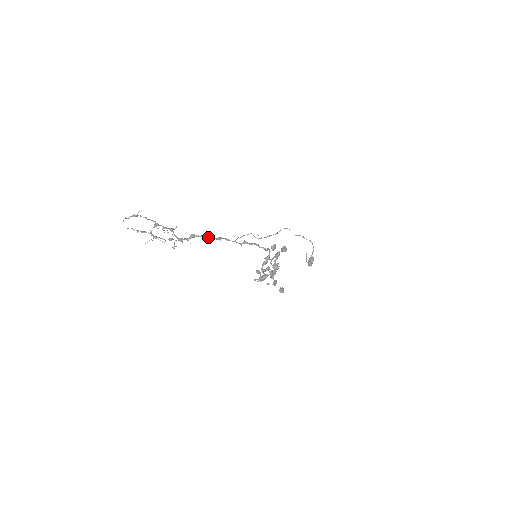
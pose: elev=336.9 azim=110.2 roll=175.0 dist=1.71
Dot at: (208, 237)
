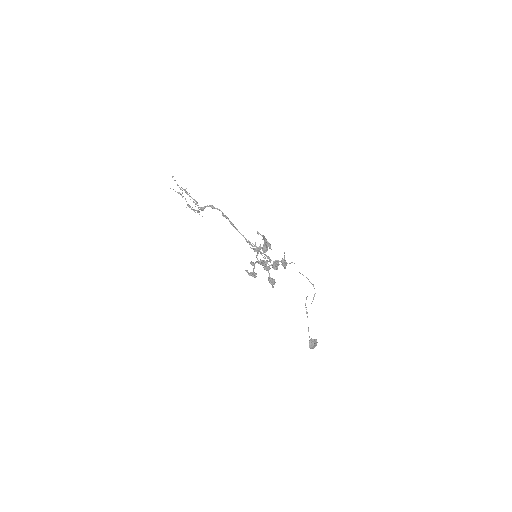
Dot at: (223, 214)
